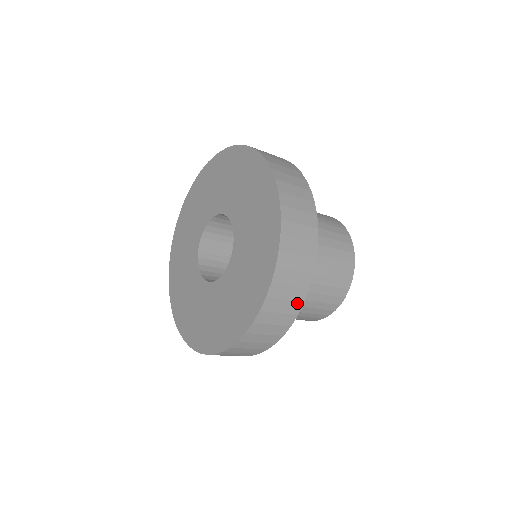
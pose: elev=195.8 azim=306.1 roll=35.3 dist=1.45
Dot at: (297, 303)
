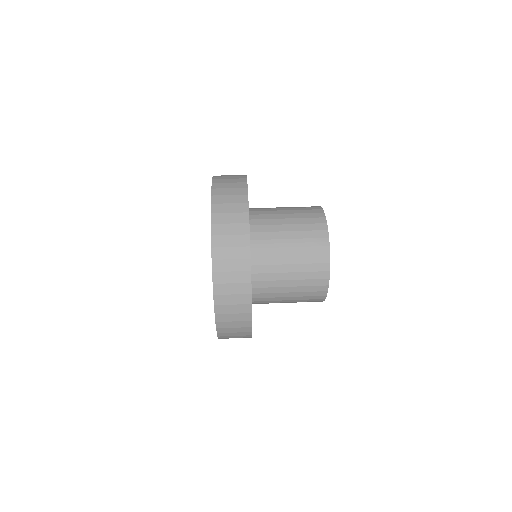
Dot at: (246, 332)
